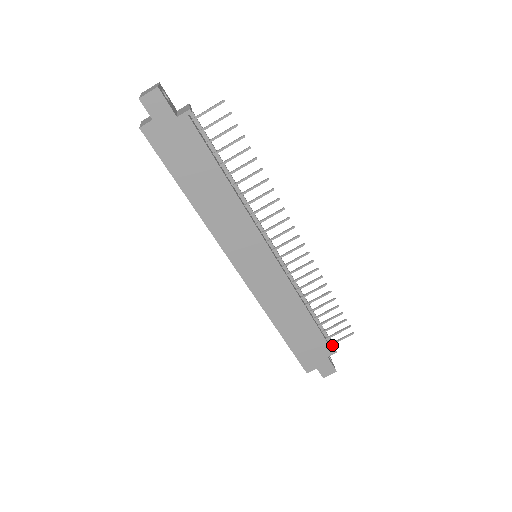
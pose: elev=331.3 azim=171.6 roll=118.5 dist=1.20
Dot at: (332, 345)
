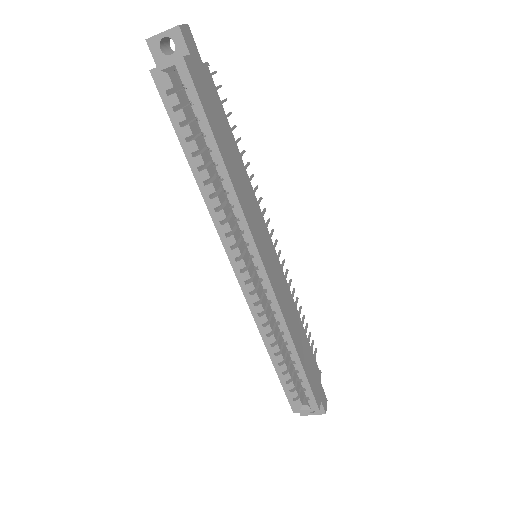
Dot at: occluded
